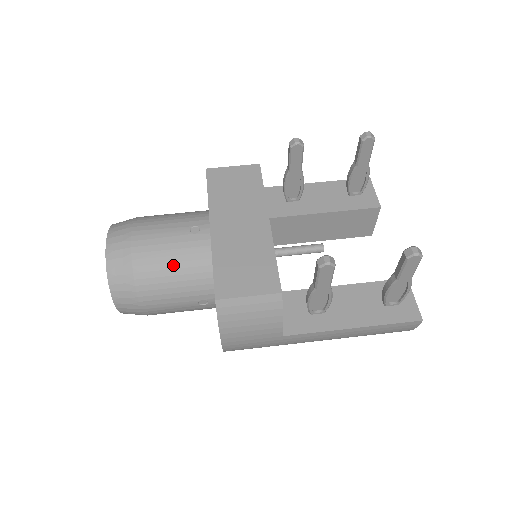
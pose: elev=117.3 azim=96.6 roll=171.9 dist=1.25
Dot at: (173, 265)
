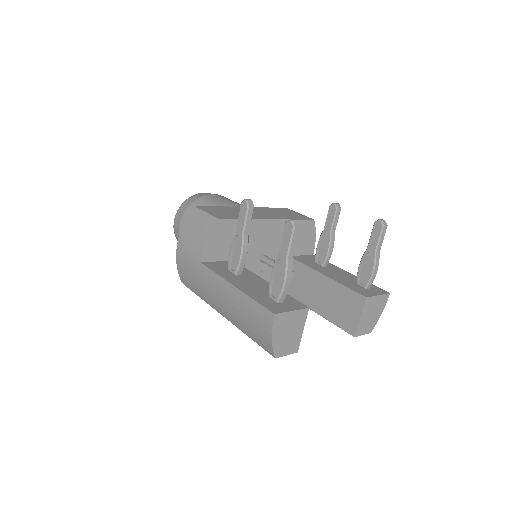
Dot at: occluded
